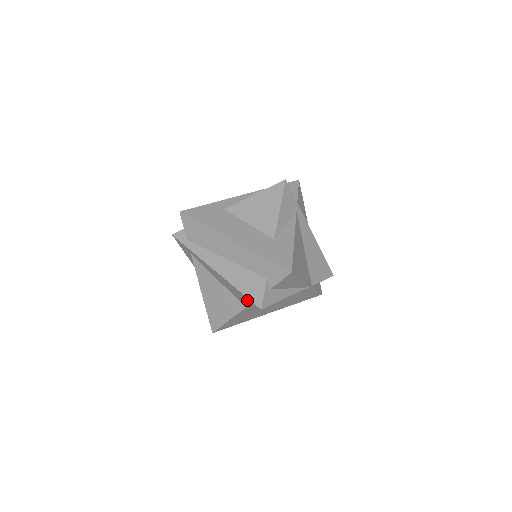
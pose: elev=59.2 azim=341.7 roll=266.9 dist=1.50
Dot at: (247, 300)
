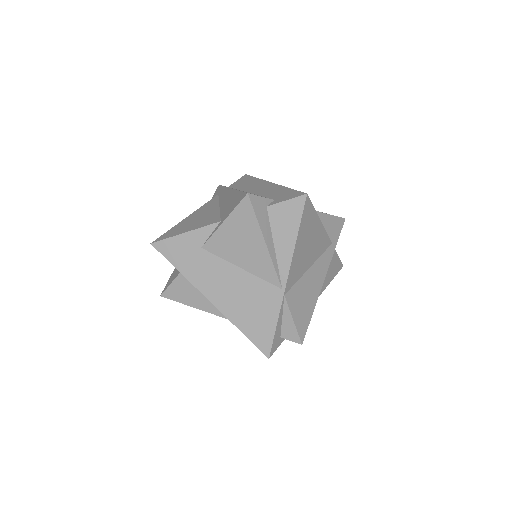
Dot at: (238, 198)
